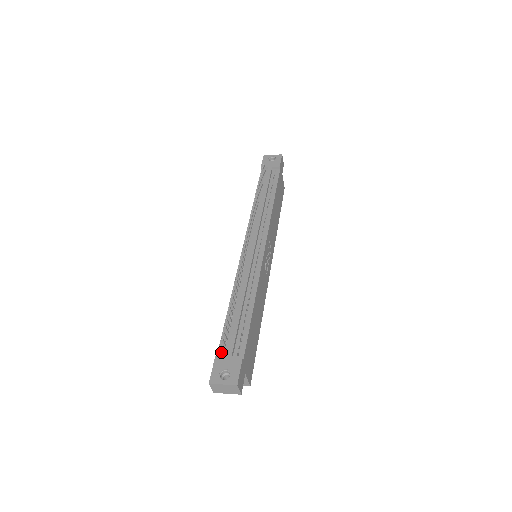
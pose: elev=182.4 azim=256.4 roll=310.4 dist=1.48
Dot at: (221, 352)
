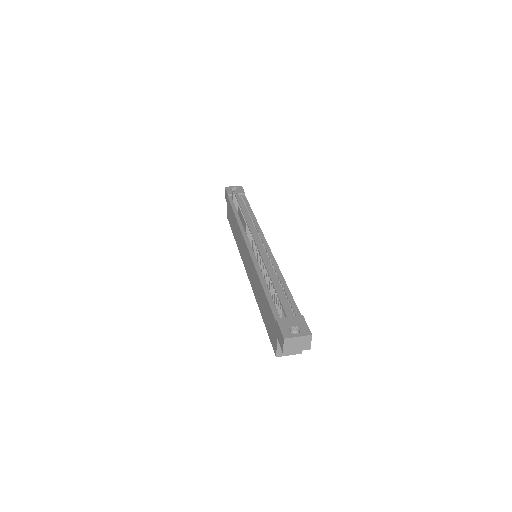
Dot at: (278, 317)
